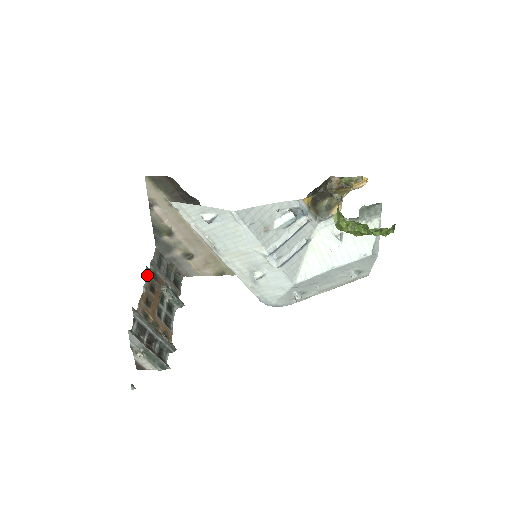
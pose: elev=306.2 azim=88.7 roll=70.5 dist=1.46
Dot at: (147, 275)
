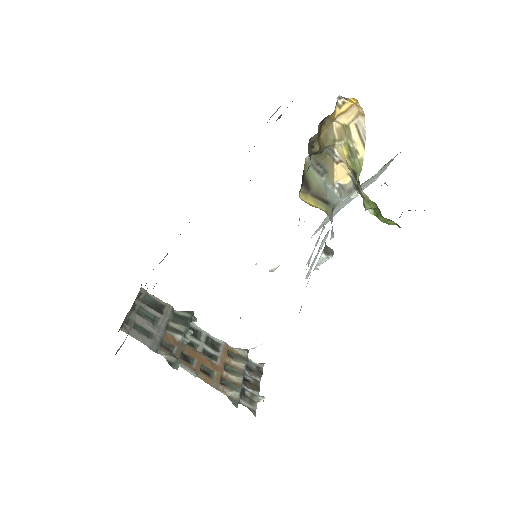
Dot at: (175, 364)
